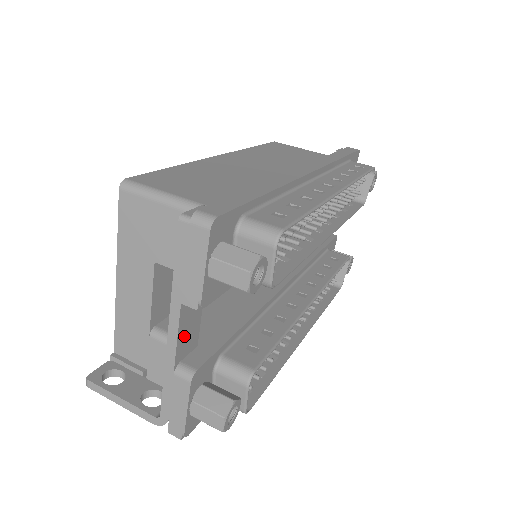
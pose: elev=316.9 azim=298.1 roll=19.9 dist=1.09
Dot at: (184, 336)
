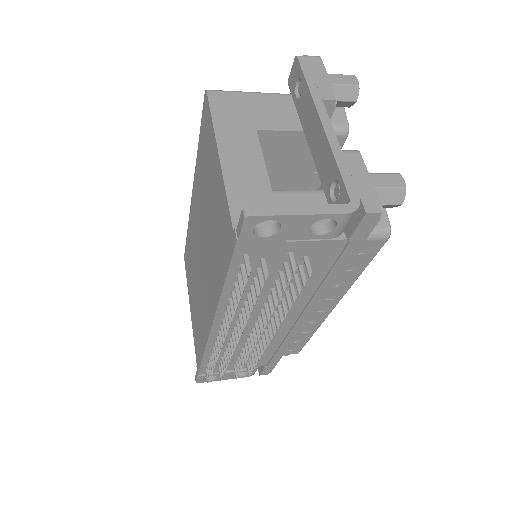
Dot at: occluded
